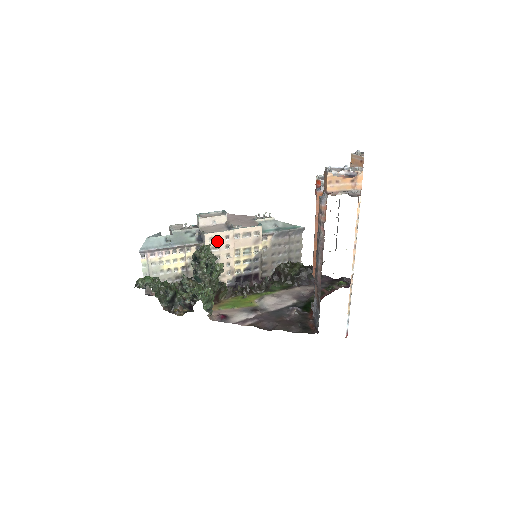
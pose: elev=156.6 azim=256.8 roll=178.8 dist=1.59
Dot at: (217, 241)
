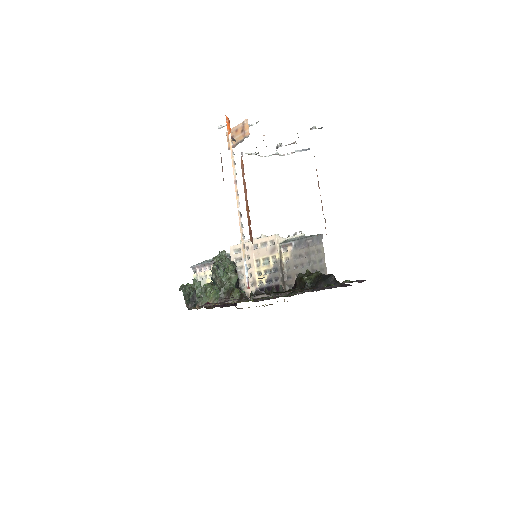
Dot at: (240, 253)
